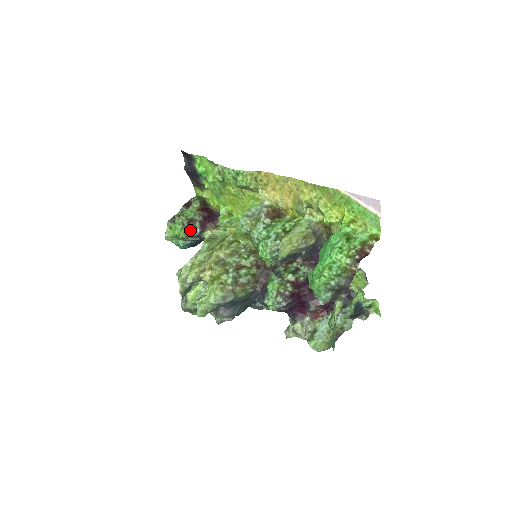
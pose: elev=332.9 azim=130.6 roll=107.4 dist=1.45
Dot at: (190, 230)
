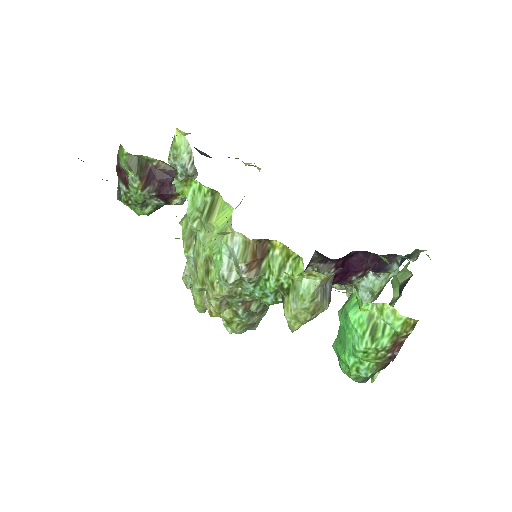
Dot at: (152, 206)
